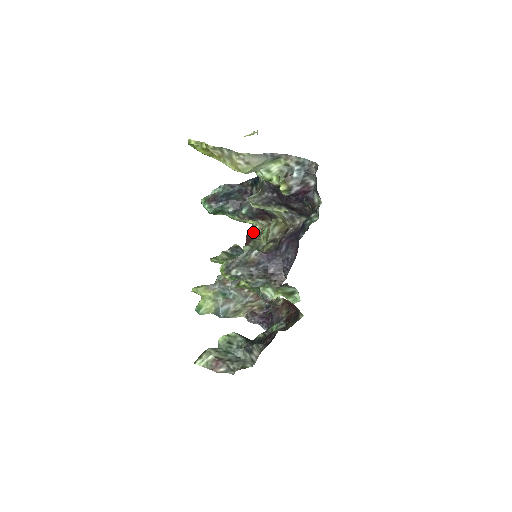
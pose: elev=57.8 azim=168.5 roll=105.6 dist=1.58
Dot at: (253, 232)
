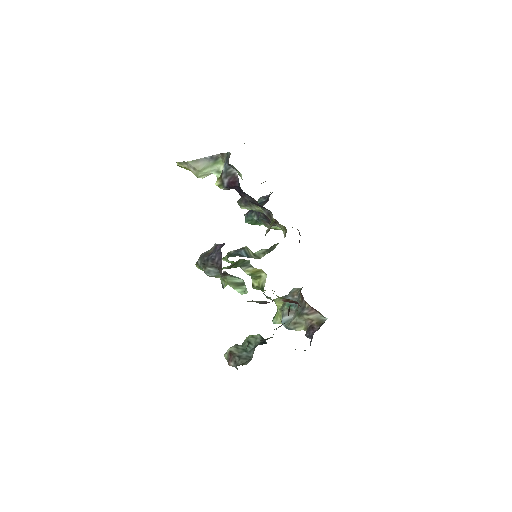
Dot at: occluded
